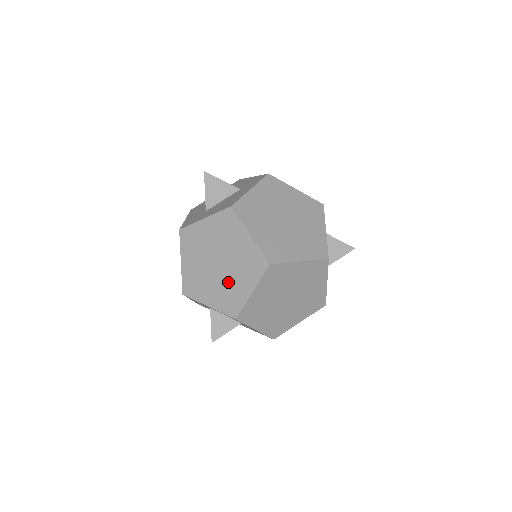
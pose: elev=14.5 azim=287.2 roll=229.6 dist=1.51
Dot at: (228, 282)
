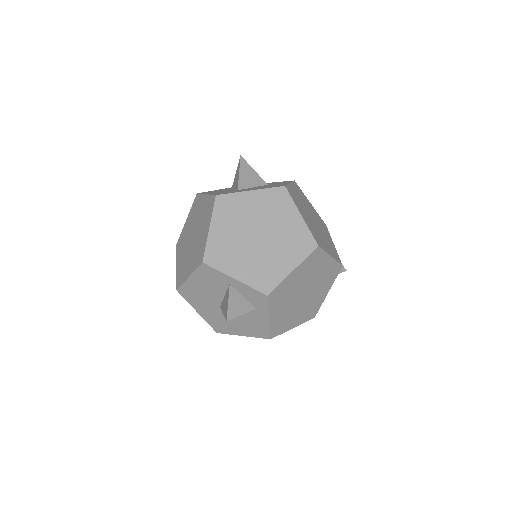
Dot at: (267, 256)
